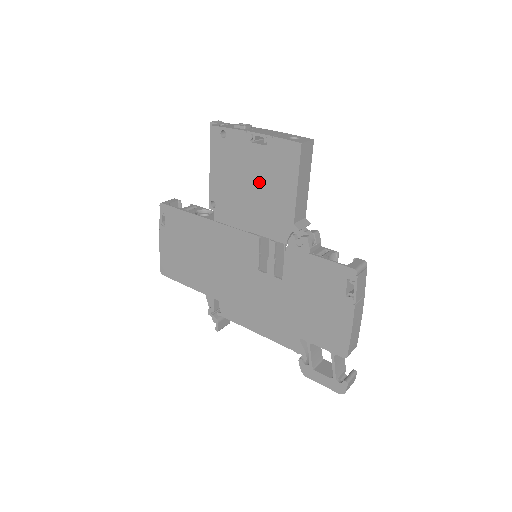
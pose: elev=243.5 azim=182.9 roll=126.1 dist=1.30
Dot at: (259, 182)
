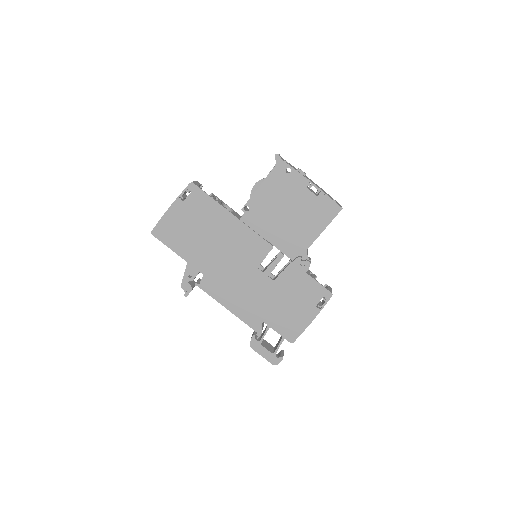
Dot at: (297, 214)
